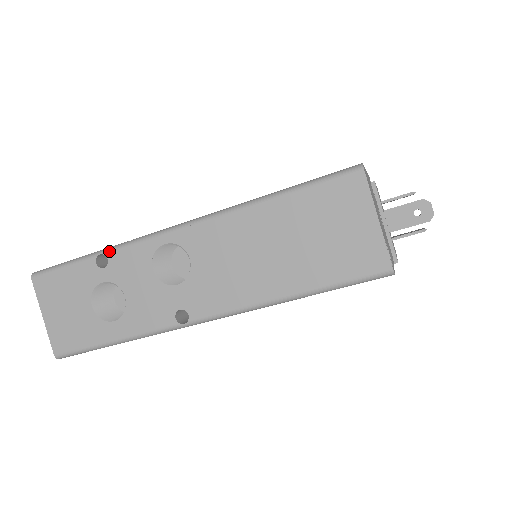
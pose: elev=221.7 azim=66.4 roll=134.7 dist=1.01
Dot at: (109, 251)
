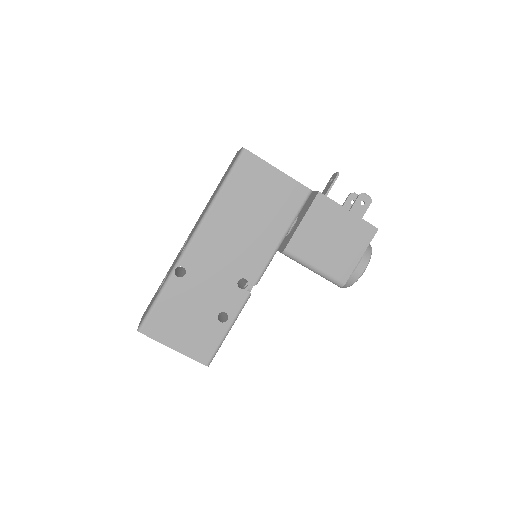
Dot at: occluded
